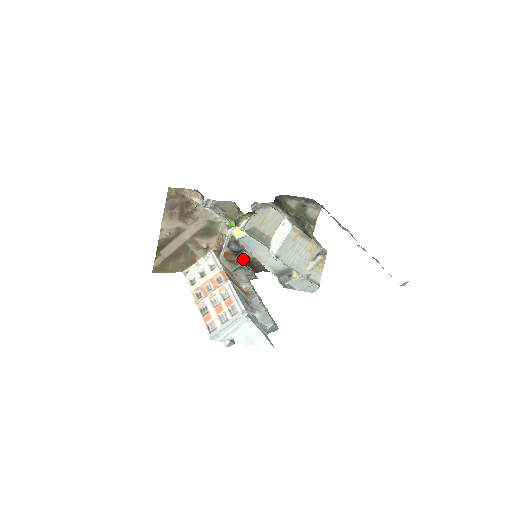
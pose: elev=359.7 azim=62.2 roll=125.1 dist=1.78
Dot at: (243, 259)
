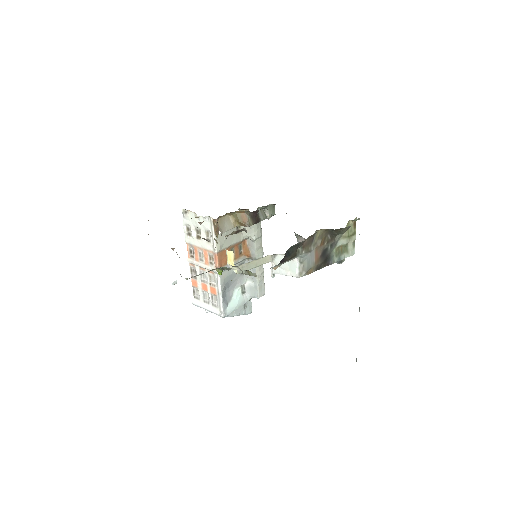
Dot at: (256, 211)
